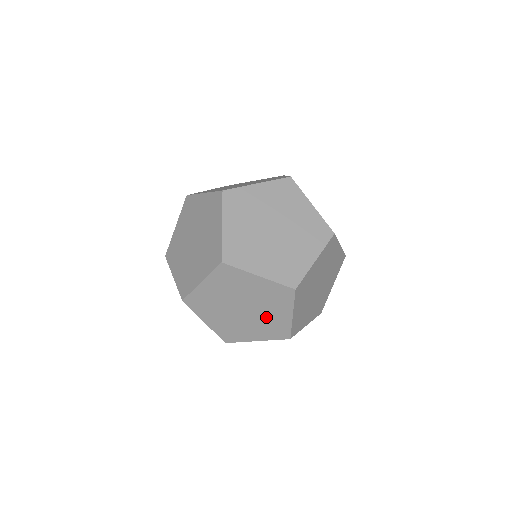
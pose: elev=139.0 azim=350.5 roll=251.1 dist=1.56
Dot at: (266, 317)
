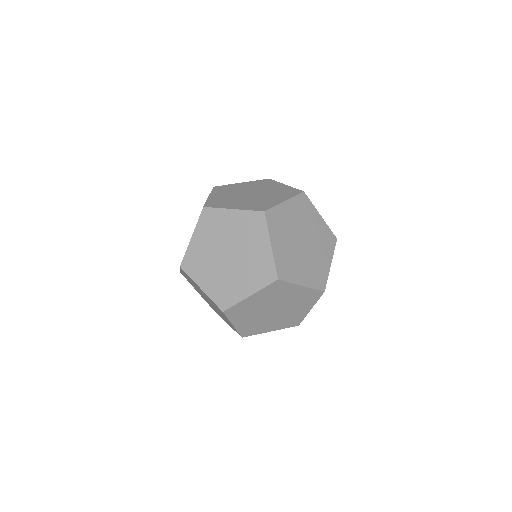
Dot at: occluded
